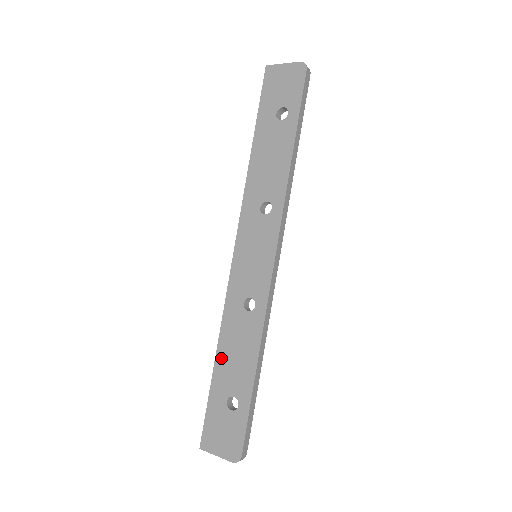
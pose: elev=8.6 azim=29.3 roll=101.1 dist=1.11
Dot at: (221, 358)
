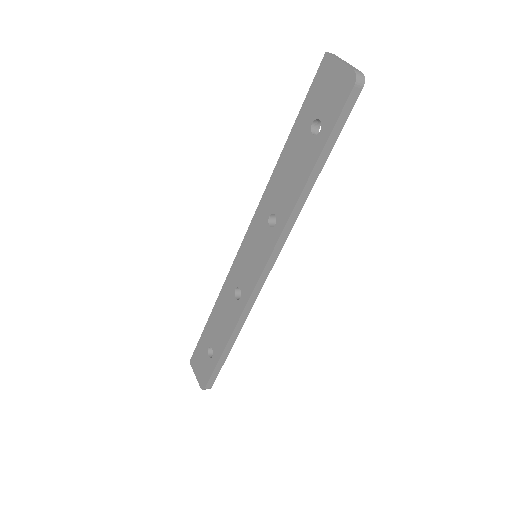
Dot at: (213, 316)
